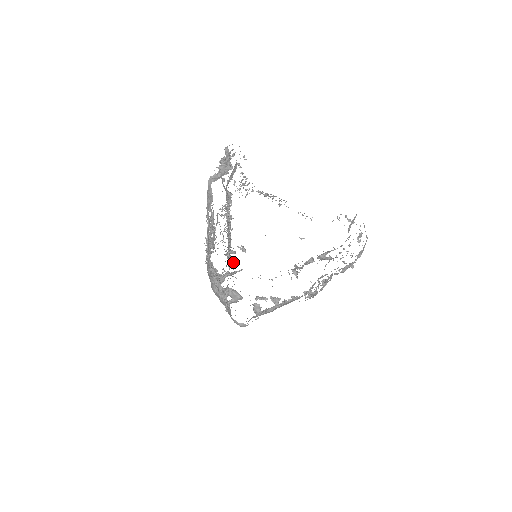
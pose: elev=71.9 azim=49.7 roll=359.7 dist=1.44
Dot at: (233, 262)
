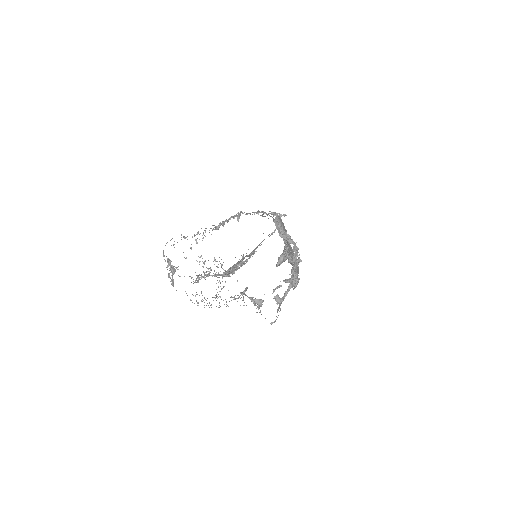
Dot at: occluded
